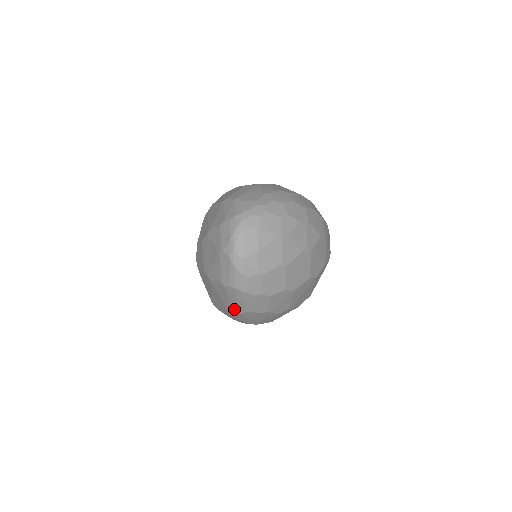
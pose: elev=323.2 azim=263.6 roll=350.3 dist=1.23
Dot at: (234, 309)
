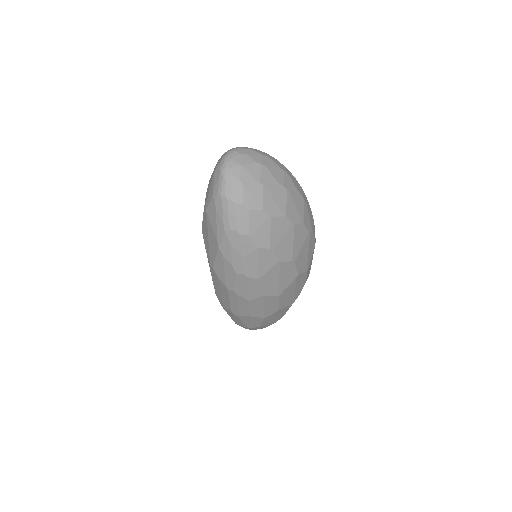
Dot at: (221, 232)
